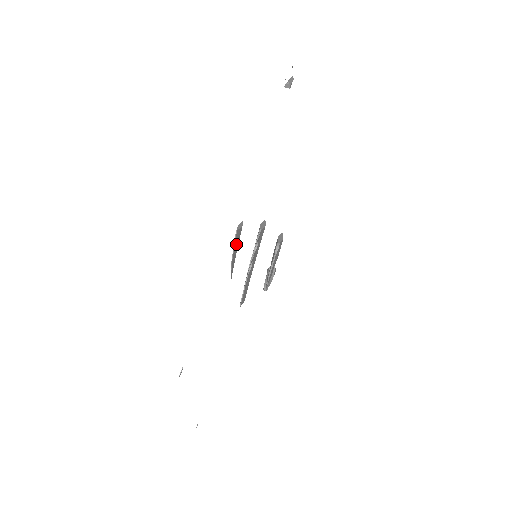
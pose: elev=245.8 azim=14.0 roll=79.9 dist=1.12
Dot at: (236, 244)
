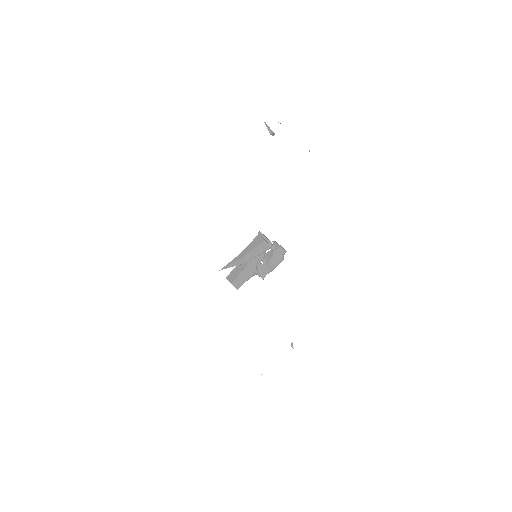
Dot at: (258, 252)
